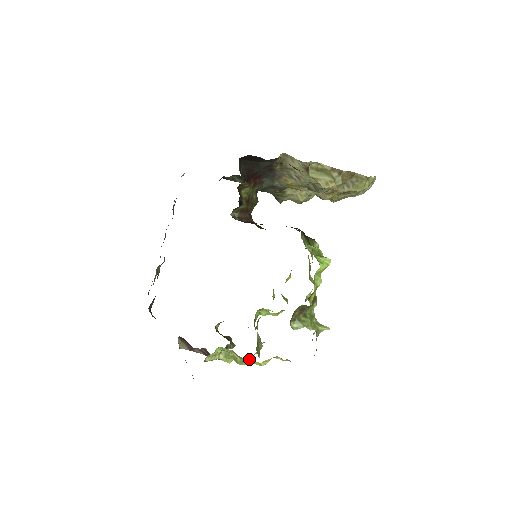
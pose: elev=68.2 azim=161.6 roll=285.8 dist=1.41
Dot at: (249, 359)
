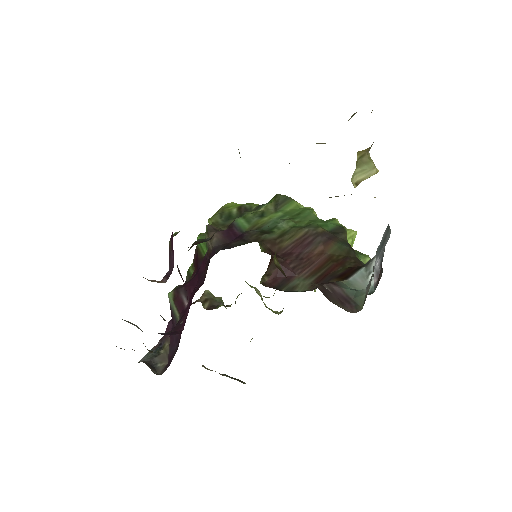
Dot at: occluded
